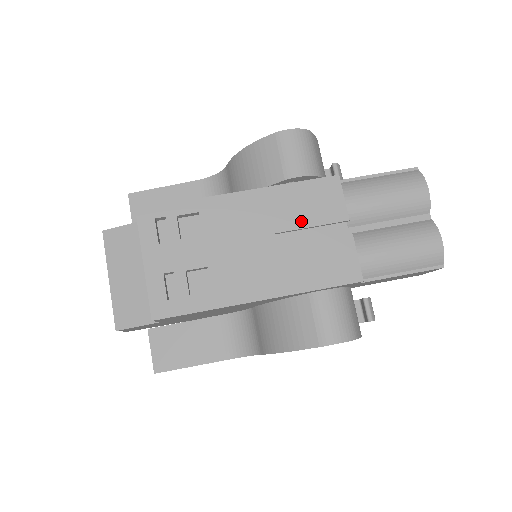
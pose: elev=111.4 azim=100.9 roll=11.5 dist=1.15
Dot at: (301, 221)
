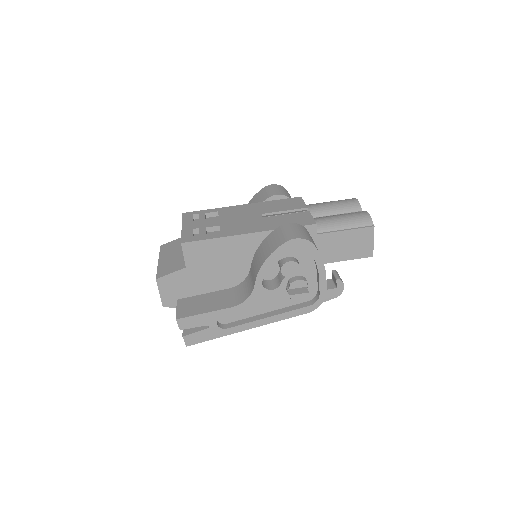
Dot at: (278, 210)
